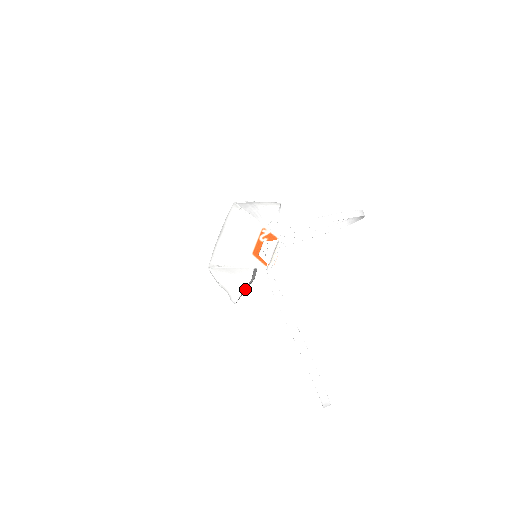
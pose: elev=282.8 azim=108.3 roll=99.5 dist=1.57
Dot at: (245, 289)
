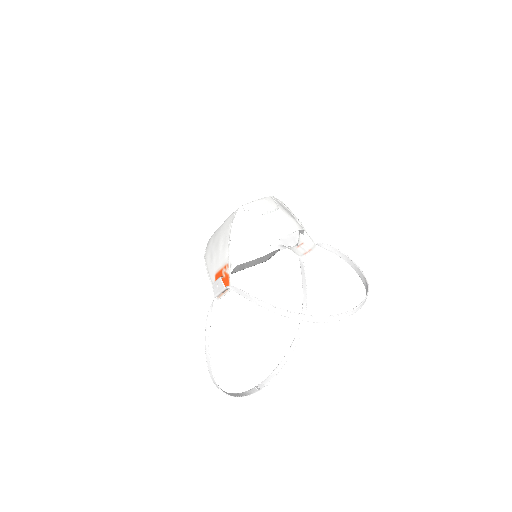
Dot at: (249, 266)
